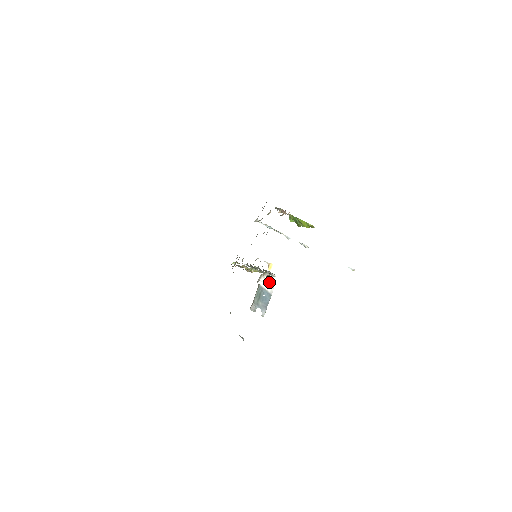
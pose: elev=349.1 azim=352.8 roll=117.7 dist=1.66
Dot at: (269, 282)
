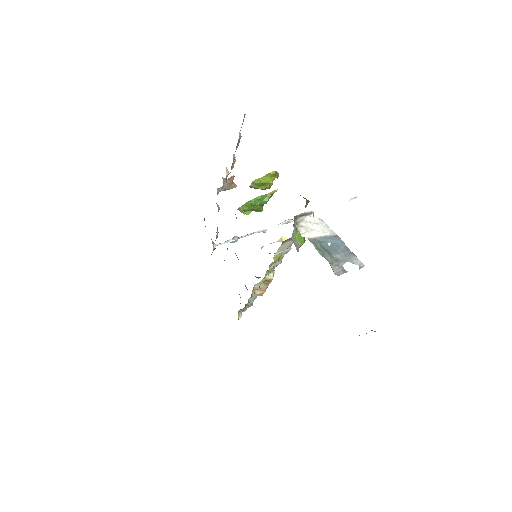
Dot at: (314, 226)
